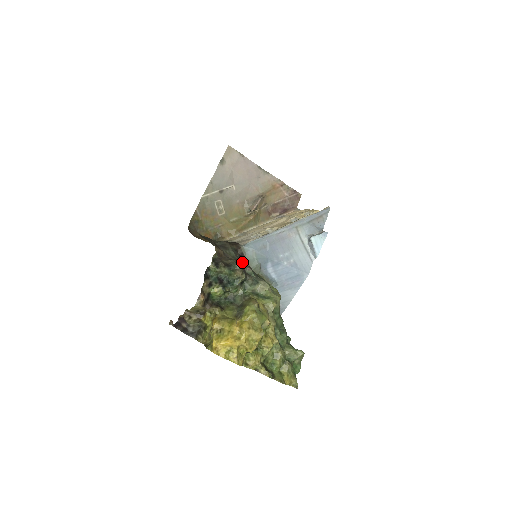
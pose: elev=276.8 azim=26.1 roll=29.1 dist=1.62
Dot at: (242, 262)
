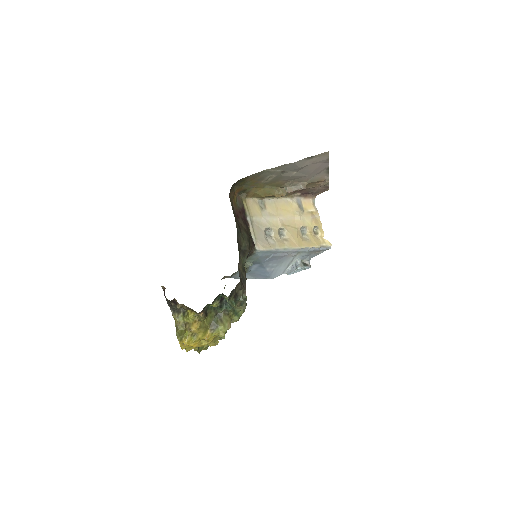
Dot at: (245, 276)
